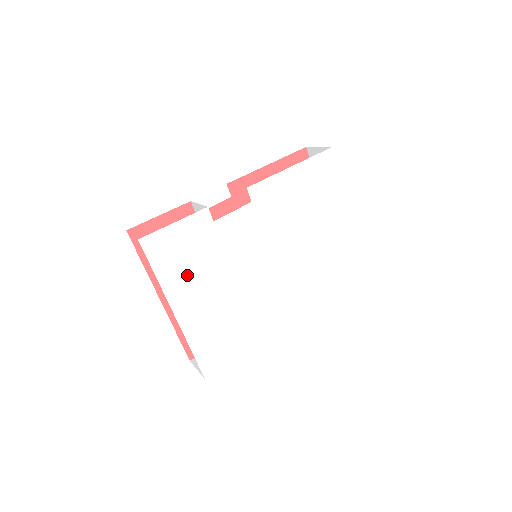
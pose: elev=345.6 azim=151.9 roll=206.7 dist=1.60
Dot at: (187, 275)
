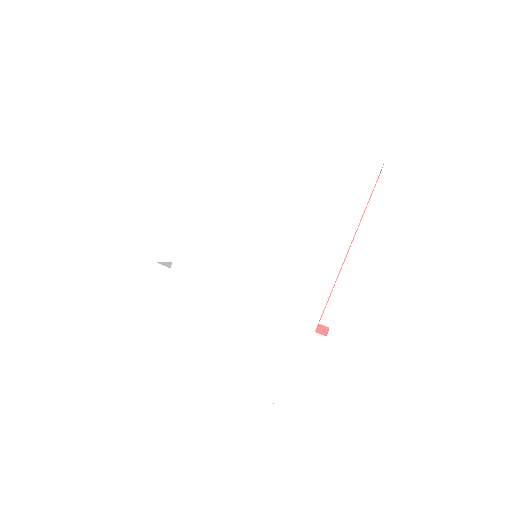
Dot at: (188, 330)
